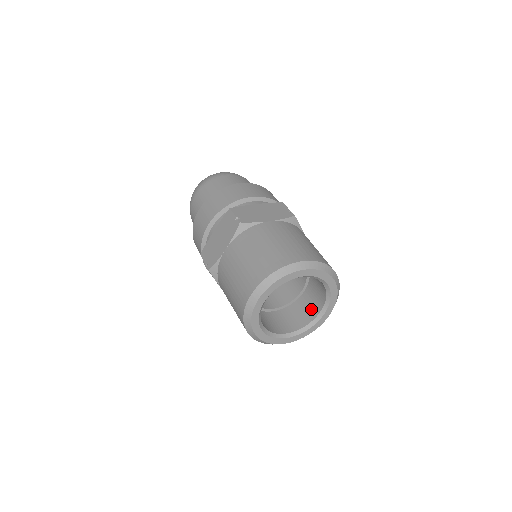
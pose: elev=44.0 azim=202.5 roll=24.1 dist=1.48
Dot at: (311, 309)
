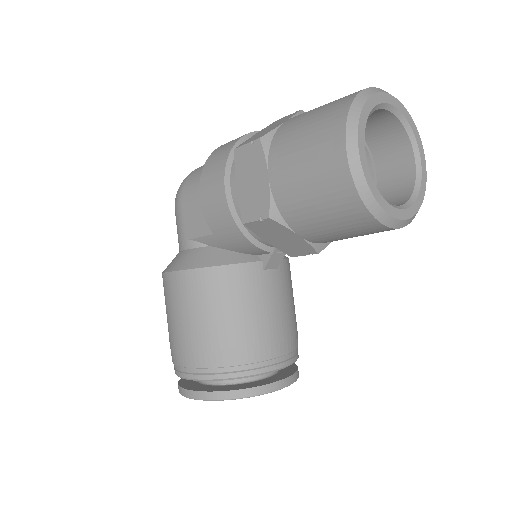
Dot at: (393, 204)
